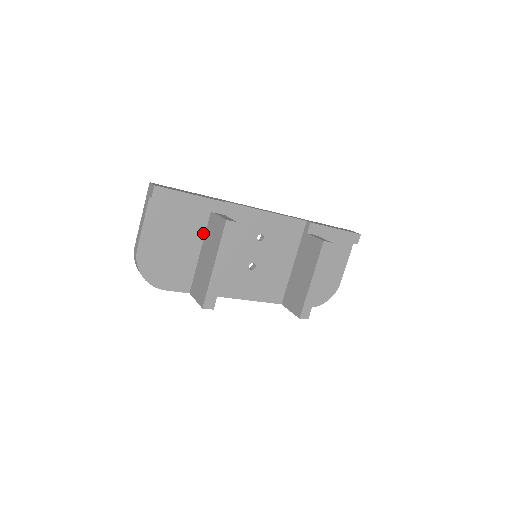
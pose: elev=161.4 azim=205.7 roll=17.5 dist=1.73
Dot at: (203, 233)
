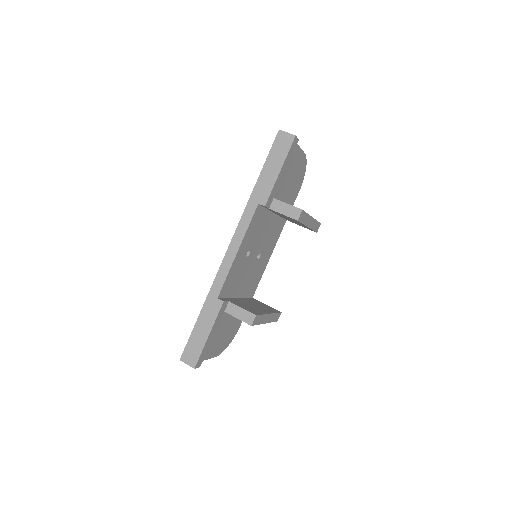
Dot at: occluded
